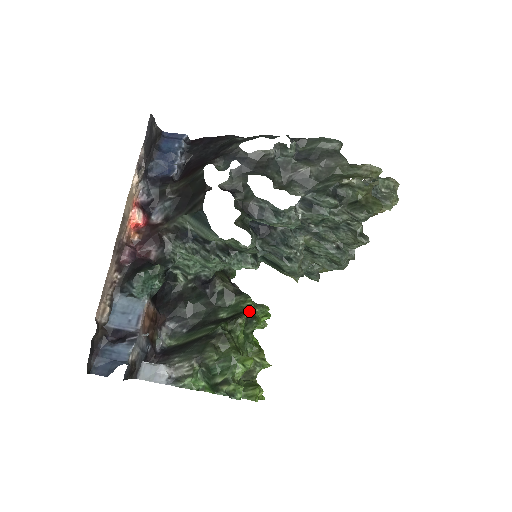
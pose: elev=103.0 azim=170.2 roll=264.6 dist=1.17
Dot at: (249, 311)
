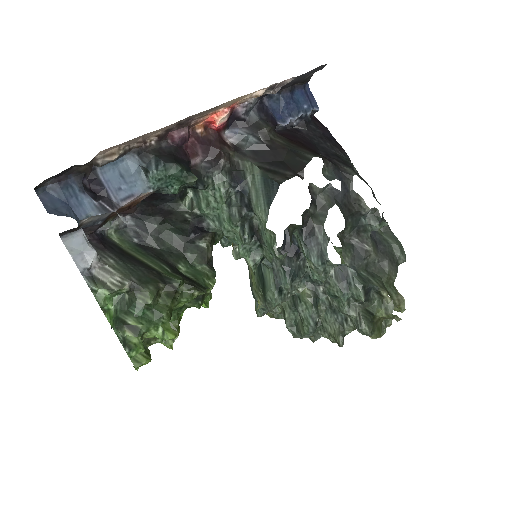
Dot at: (206, 290)
